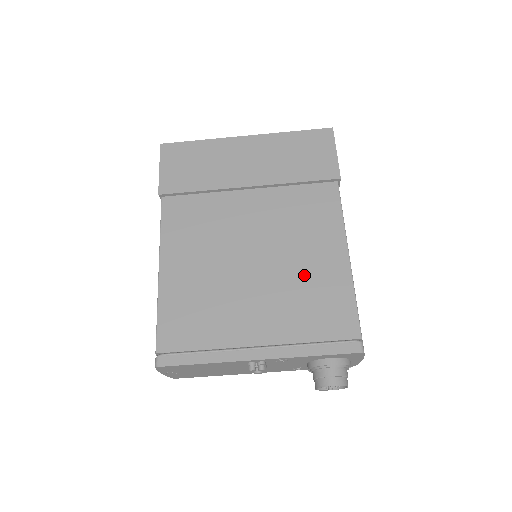
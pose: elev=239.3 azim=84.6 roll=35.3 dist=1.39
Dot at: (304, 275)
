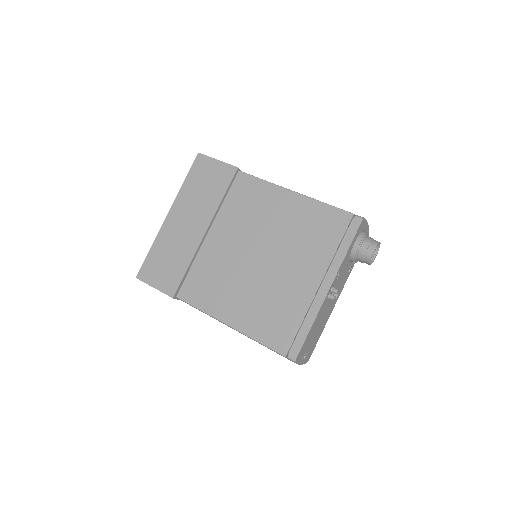
Dot at: (290, 228)
